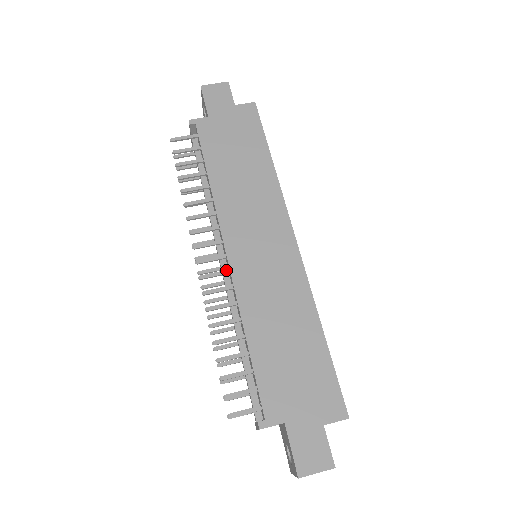
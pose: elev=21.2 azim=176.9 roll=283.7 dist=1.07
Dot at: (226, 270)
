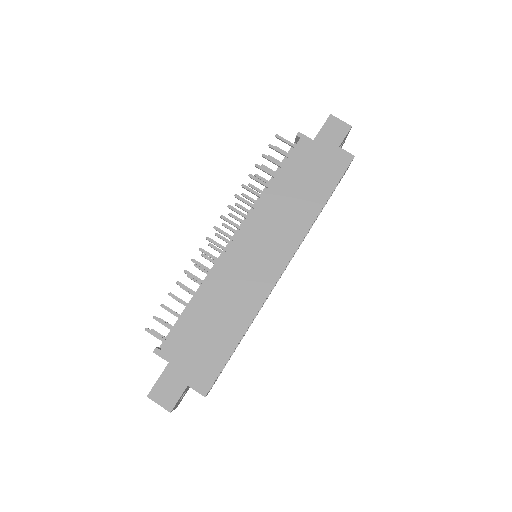
Dot at: (226, 248)
